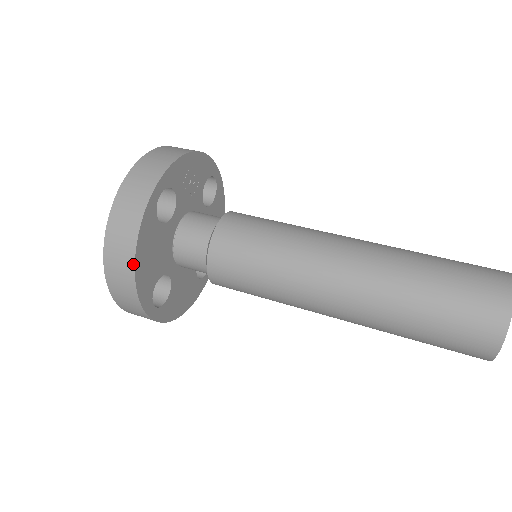
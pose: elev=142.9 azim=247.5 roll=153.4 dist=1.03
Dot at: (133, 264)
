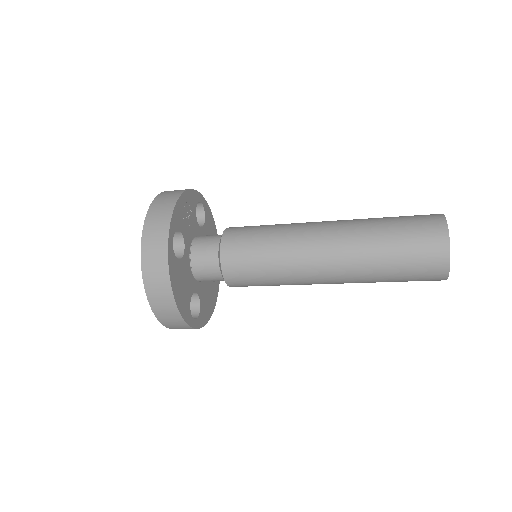
Dot at: (173, 299)
